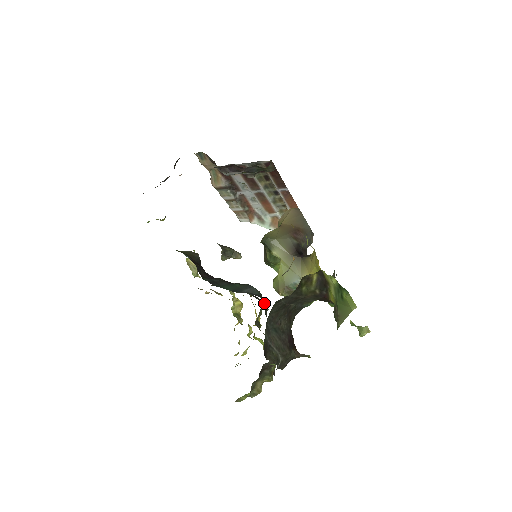
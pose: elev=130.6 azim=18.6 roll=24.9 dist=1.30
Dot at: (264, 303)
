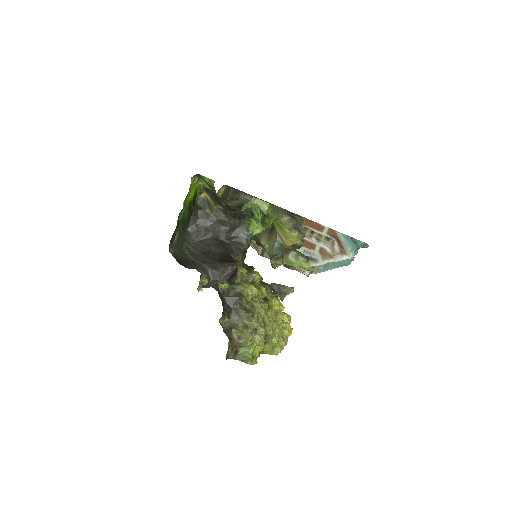
Dot at: occluded
